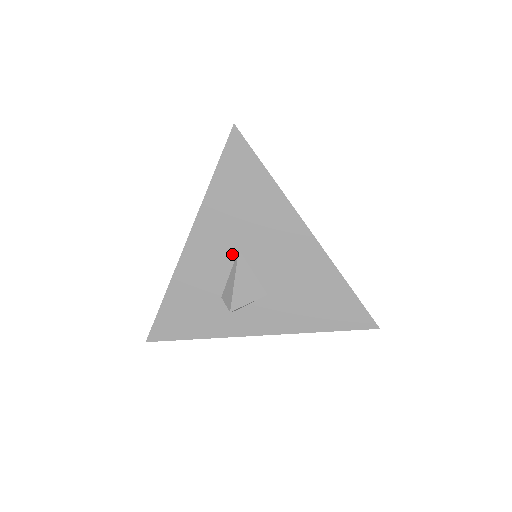
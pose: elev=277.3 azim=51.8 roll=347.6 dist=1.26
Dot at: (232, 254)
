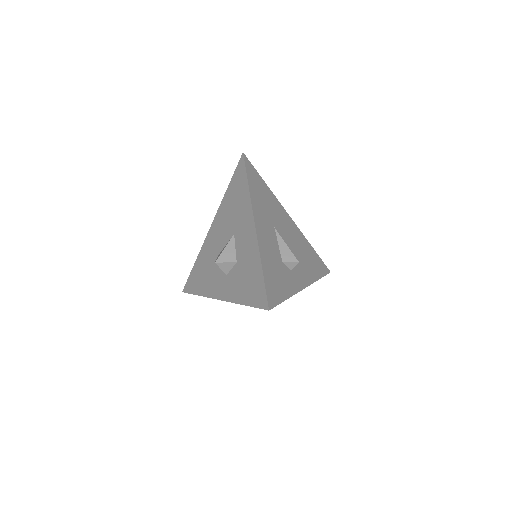
Dot at: (273, 231)
